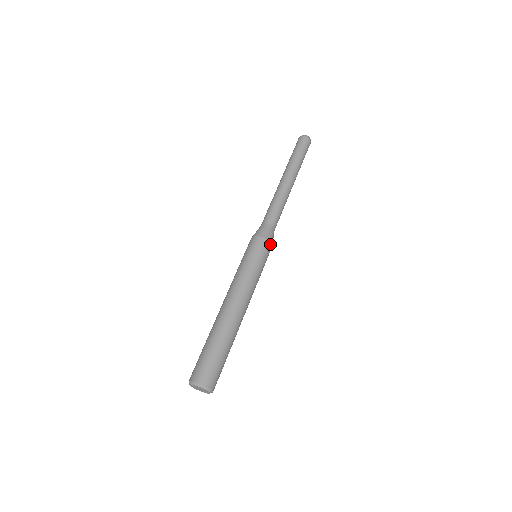
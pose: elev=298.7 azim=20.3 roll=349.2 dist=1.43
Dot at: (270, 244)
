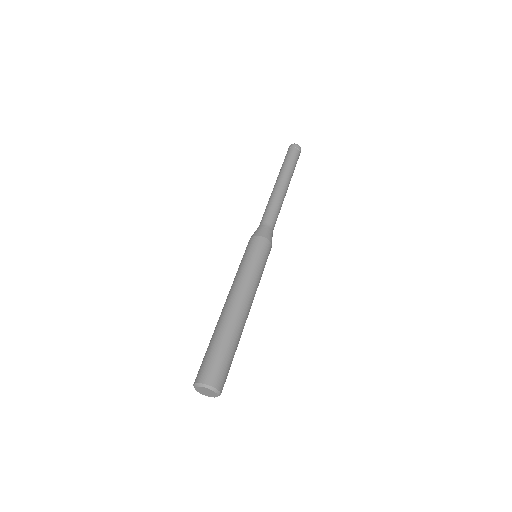
Dot at: (269, 243)
